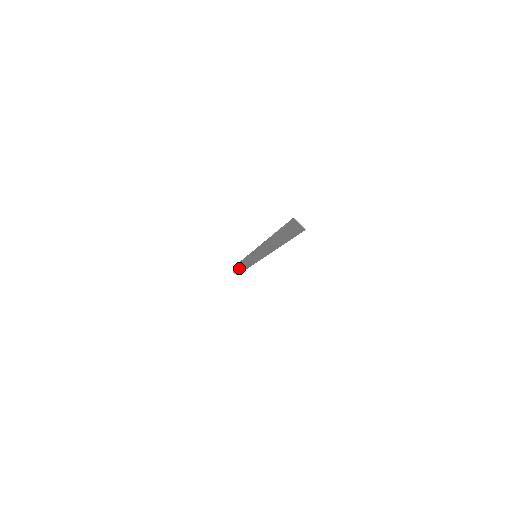
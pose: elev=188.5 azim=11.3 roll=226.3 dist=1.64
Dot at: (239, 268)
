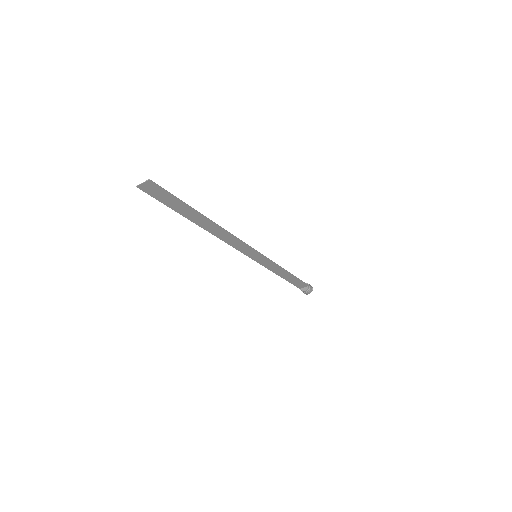
Dot at: (301, 286)
